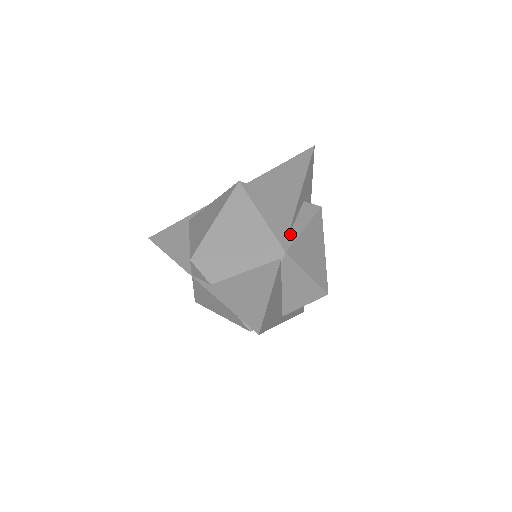
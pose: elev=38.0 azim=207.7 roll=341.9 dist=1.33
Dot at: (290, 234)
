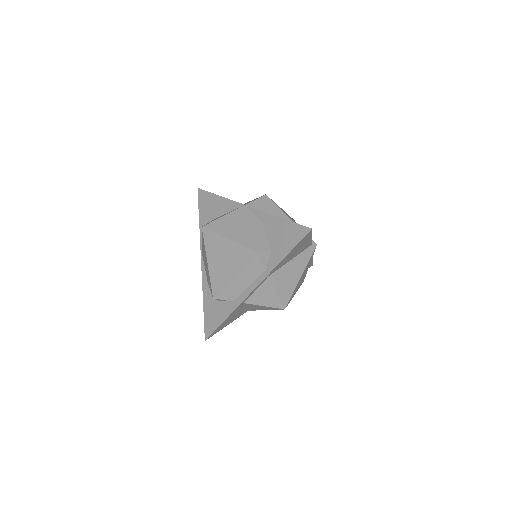
Dot at: occluded
